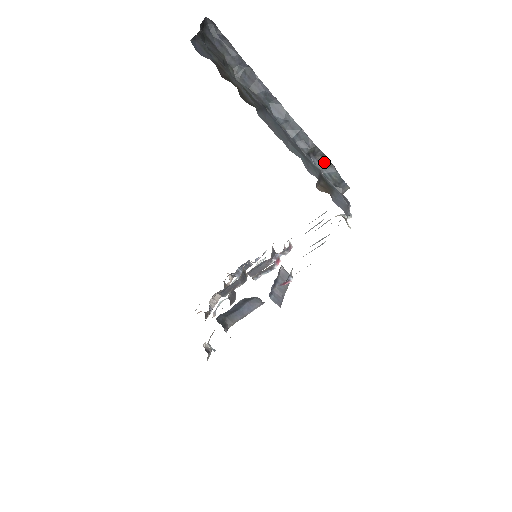
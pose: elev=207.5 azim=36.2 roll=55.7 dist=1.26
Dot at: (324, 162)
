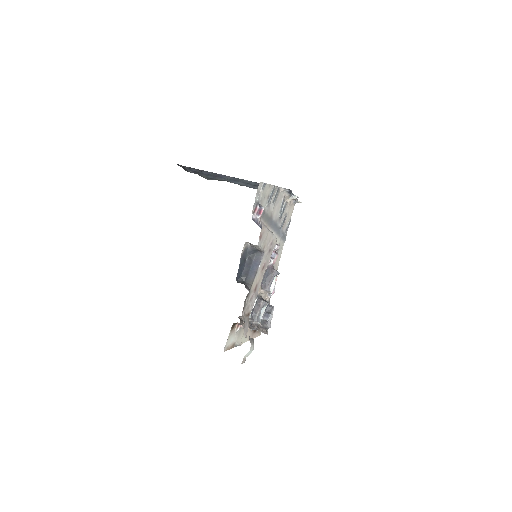
Dot at: occluded
